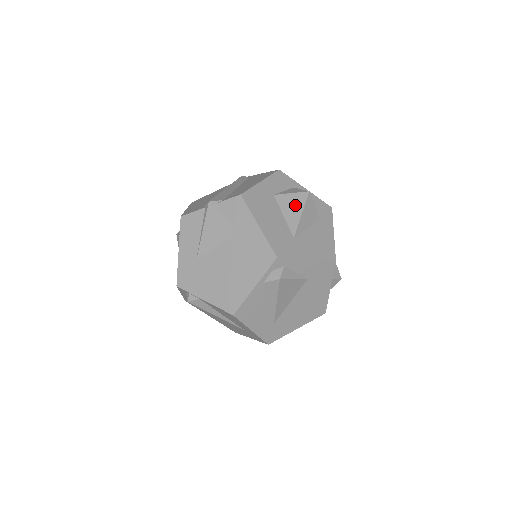
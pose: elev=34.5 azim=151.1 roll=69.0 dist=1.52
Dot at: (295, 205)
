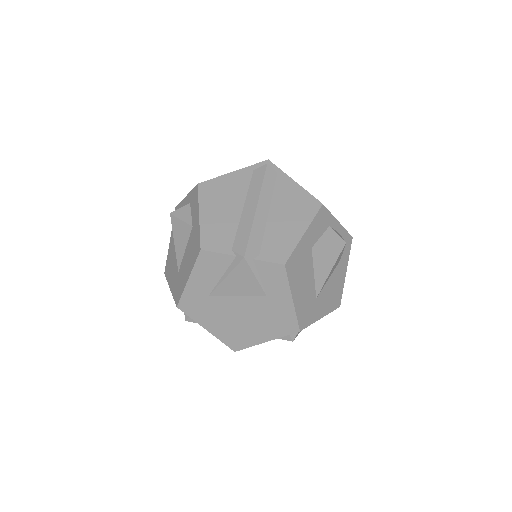
Dot at: (328, 260)
